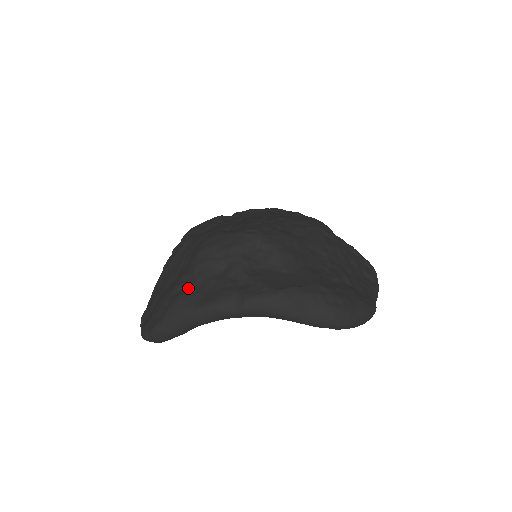
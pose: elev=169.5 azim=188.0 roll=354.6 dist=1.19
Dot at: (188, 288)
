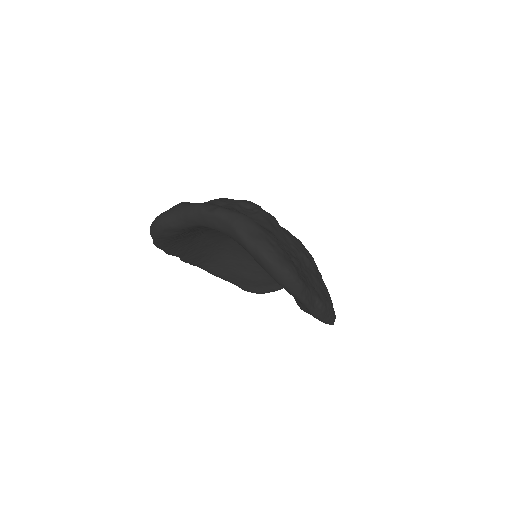
Dot at: occluded
